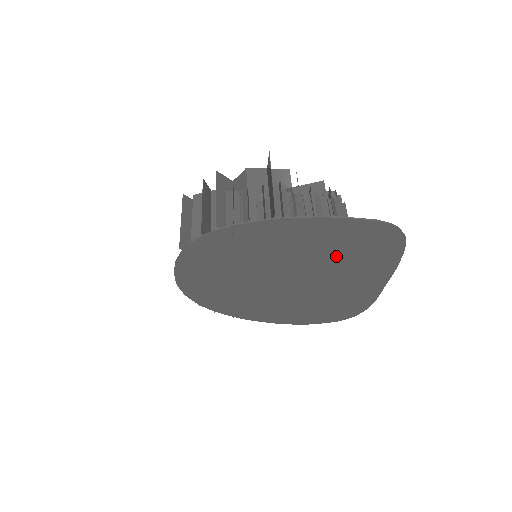
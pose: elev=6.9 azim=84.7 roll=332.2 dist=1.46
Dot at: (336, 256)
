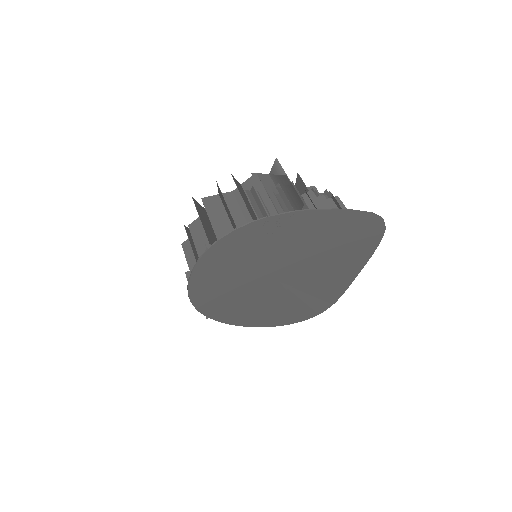
Dot at: (332, 249)
